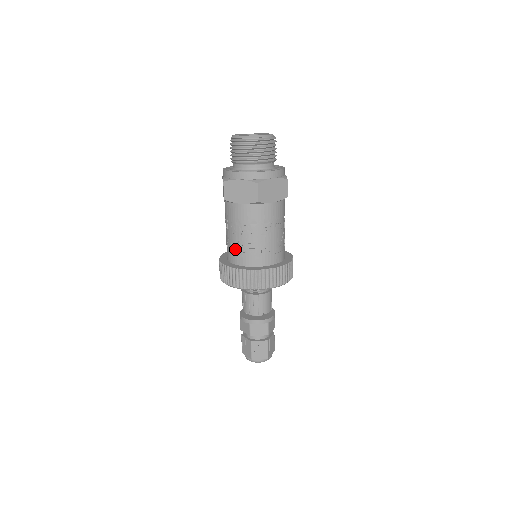
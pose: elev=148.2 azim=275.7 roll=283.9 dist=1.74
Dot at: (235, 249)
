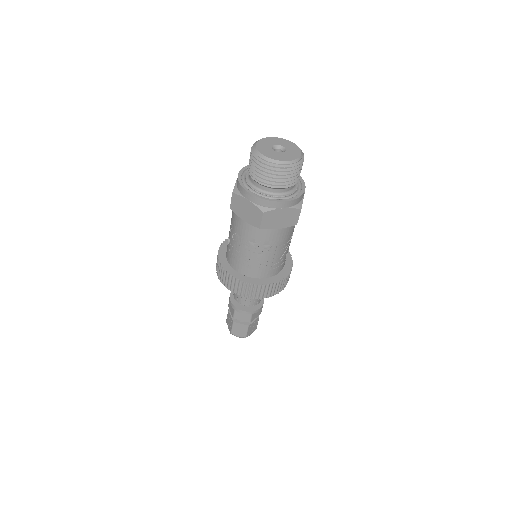
Dot at: (232, 253)
